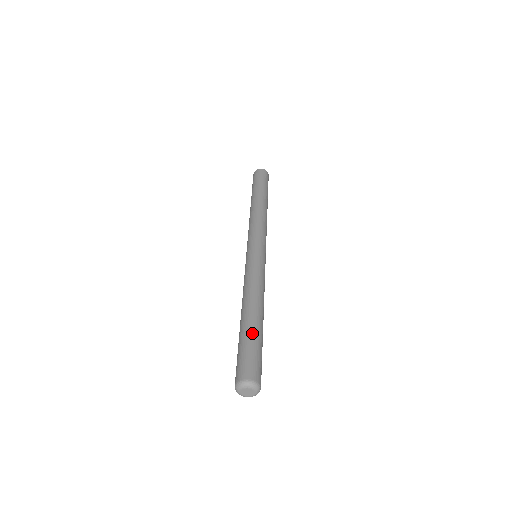
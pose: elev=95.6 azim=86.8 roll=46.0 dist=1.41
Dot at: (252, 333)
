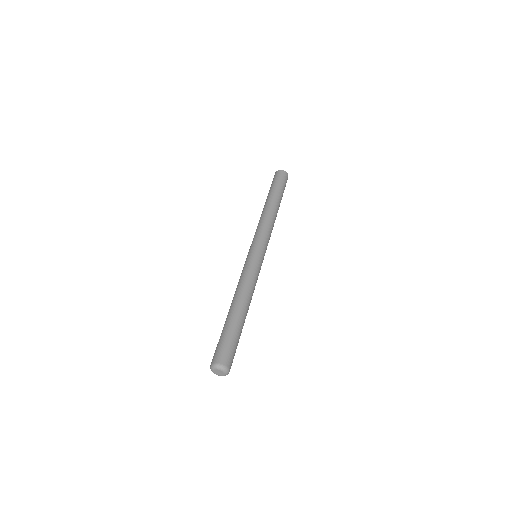
Dot at: (239, 329)
